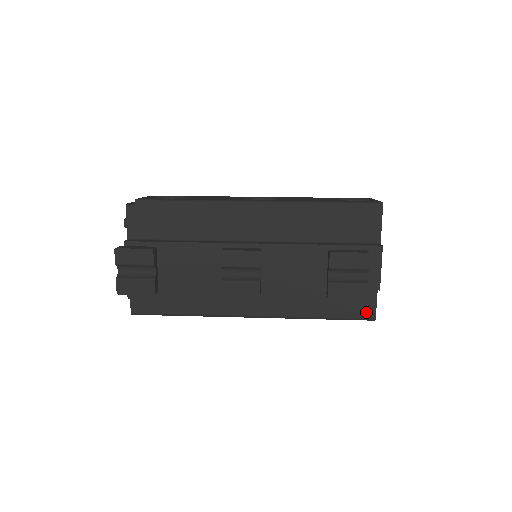
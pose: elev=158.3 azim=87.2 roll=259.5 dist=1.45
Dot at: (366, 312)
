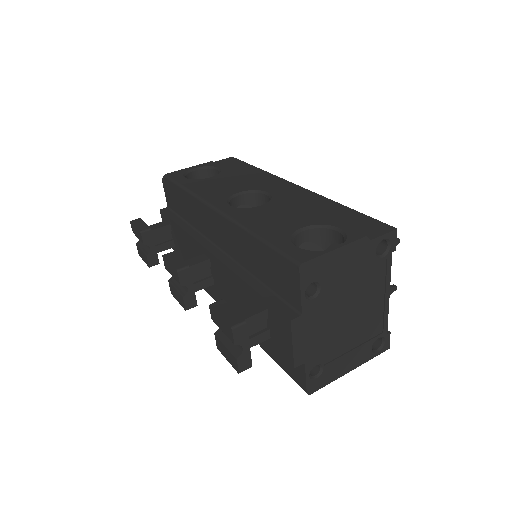
Dot at: (299, 379)
